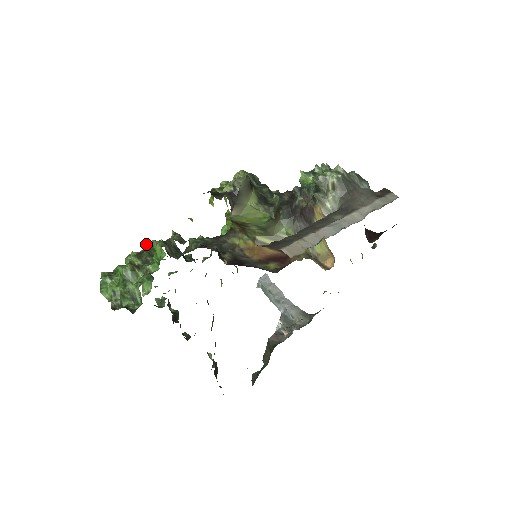
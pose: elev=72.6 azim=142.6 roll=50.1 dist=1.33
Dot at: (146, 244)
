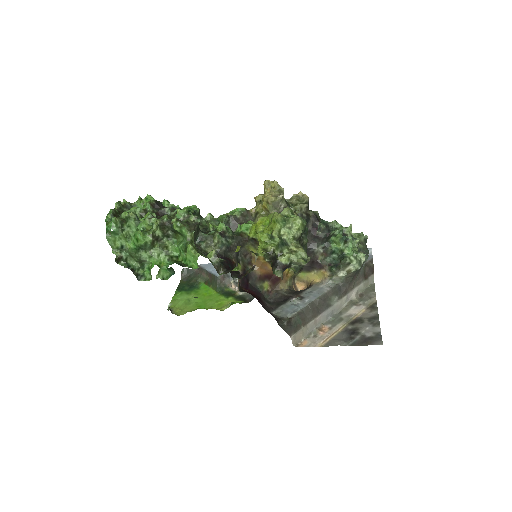
Dot at: (176, 226)
